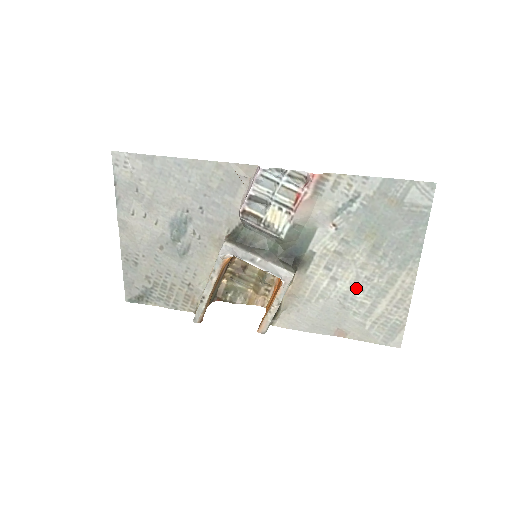
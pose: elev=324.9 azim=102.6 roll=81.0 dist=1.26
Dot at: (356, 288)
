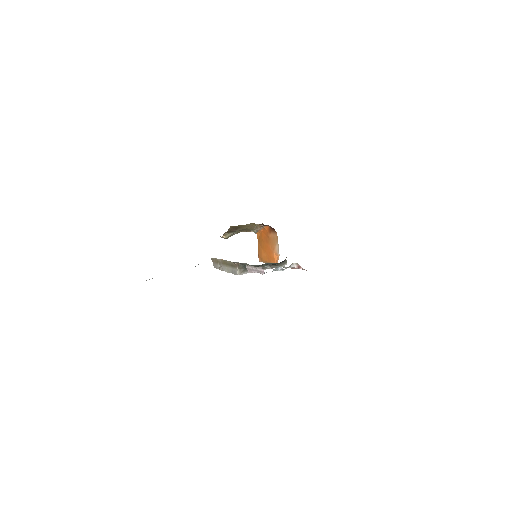
Dot at: occluded
